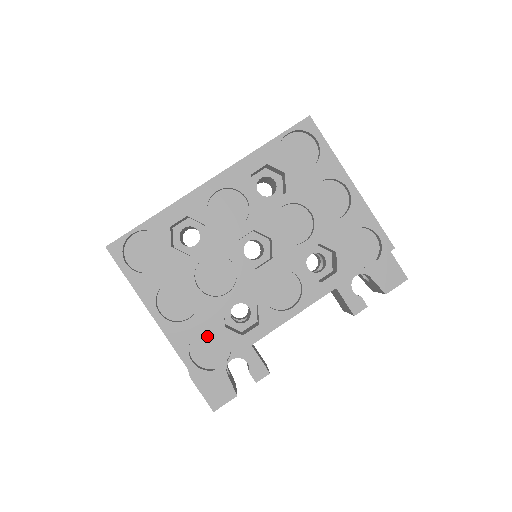
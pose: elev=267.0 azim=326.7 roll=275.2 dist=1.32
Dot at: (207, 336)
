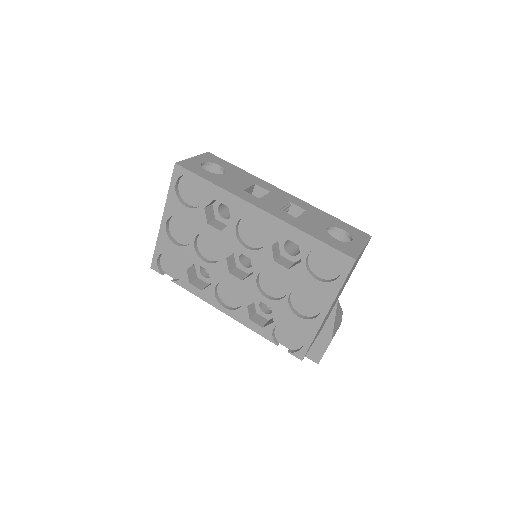
Dot at: (177, 259)
